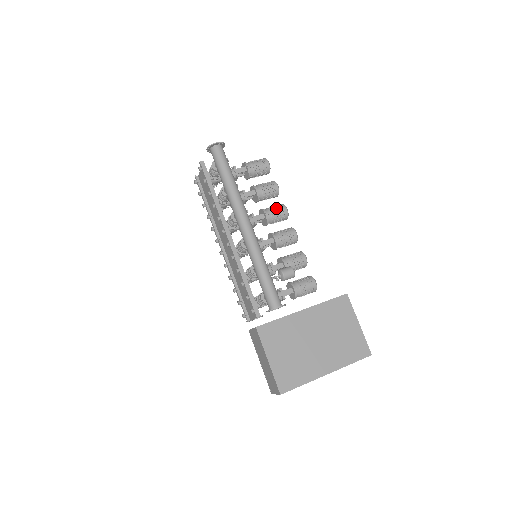
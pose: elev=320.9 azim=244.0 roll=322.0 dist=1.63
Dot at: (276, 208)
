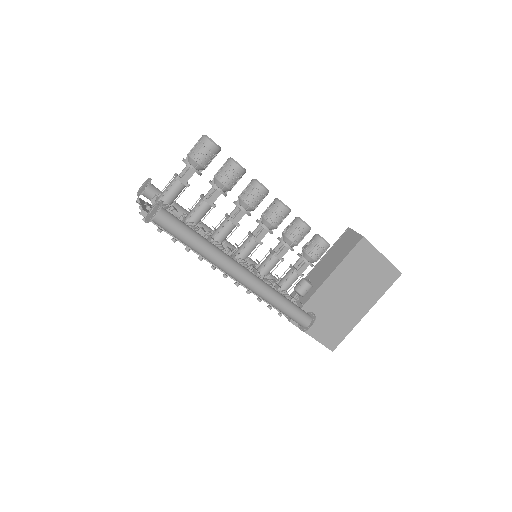
Dot at: (252, 195)
